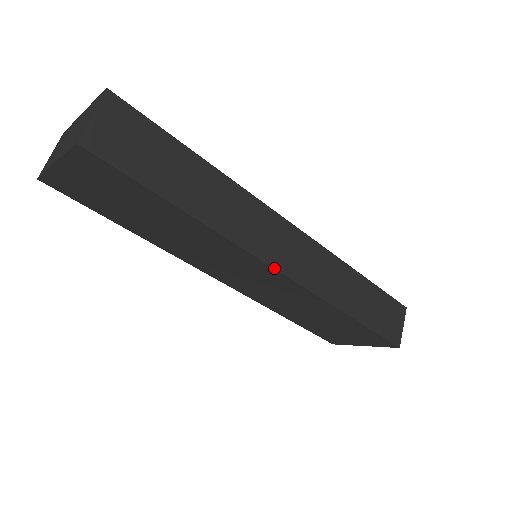
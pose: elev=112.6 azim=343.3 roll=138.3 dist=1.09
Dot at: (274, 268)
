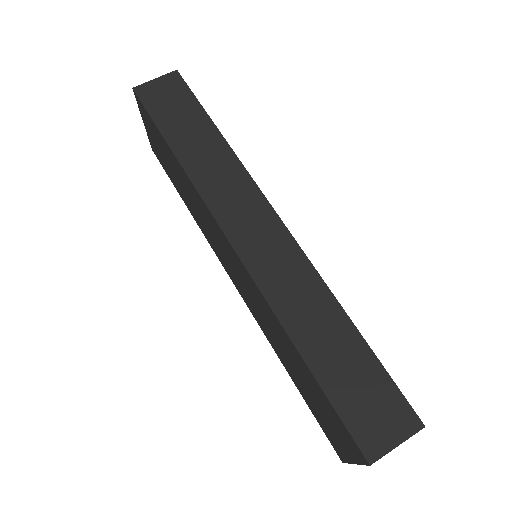
Dot at: (225, 235)
